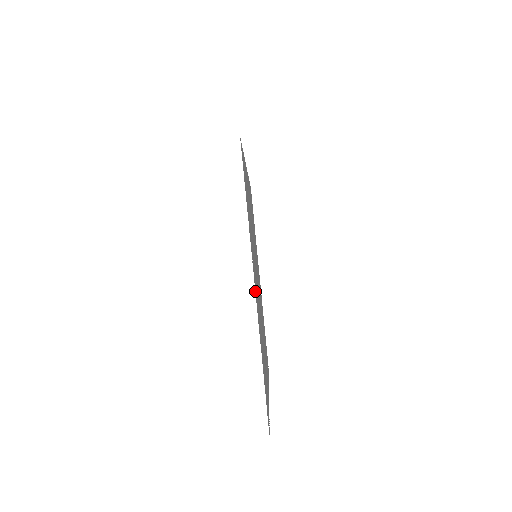
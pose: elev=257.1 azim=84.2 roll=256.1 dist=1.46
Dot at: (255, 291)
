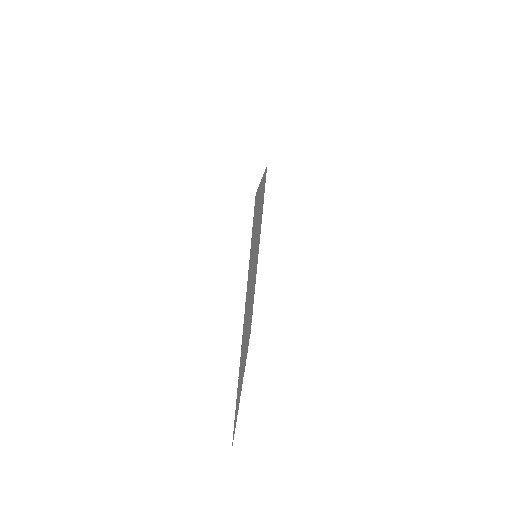
Dot at: (242, 338)
